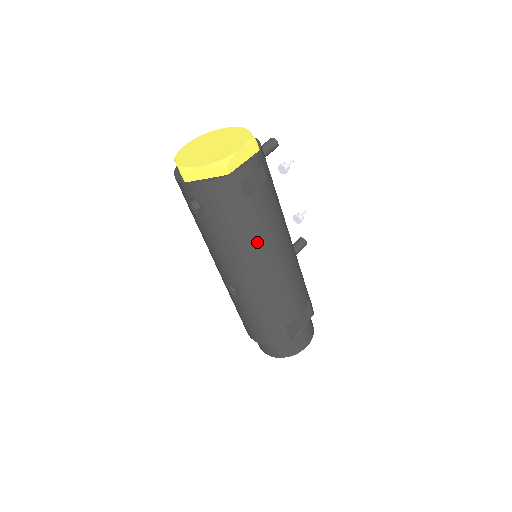
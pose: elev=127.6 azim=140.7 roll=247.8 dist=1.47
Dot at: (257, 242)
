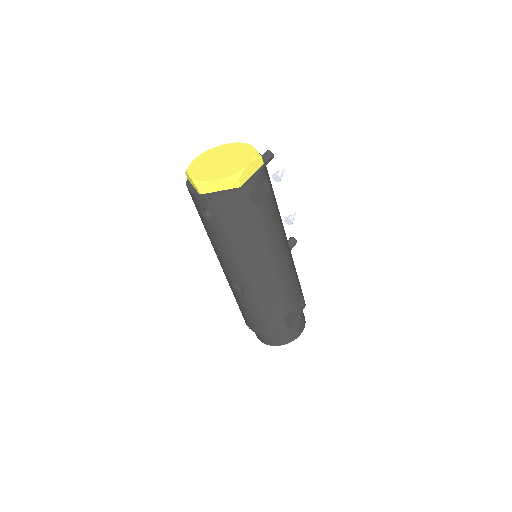
Dot at: (262, 244)
